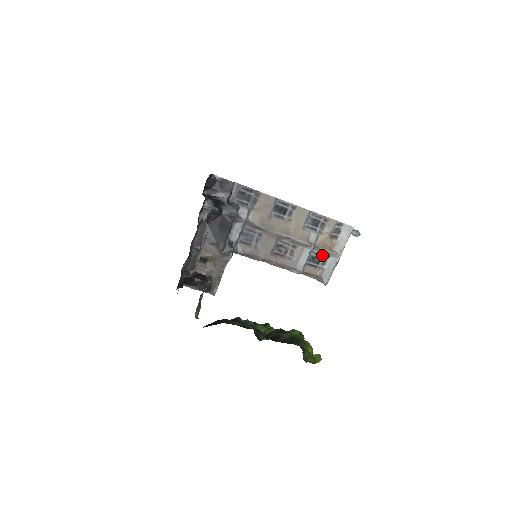
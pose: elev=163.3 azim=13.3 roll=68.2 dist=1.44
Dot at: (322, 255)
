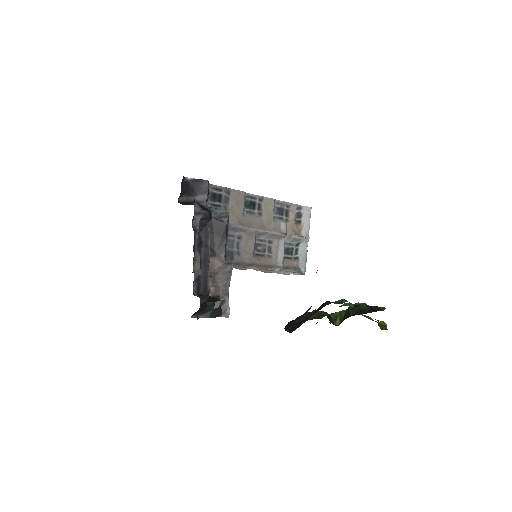
Dot at: (293, 244)
